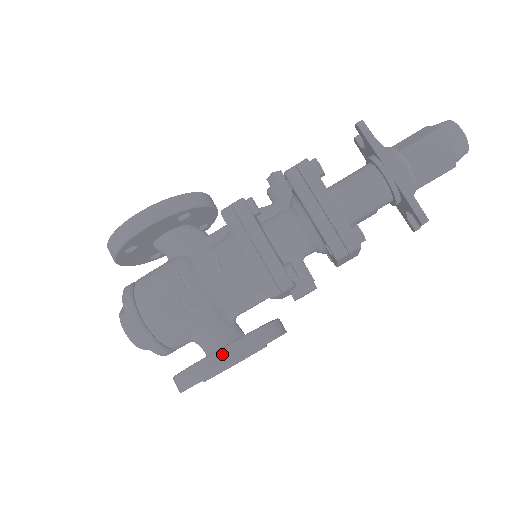
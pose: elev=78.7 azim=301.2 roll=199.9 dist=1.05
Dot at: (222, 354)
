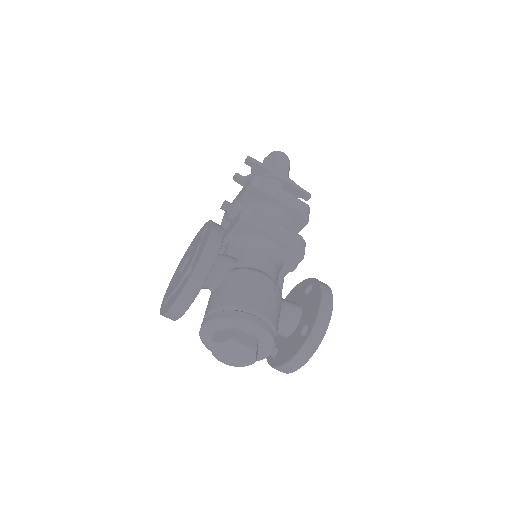
Dot at: (325, 294)
